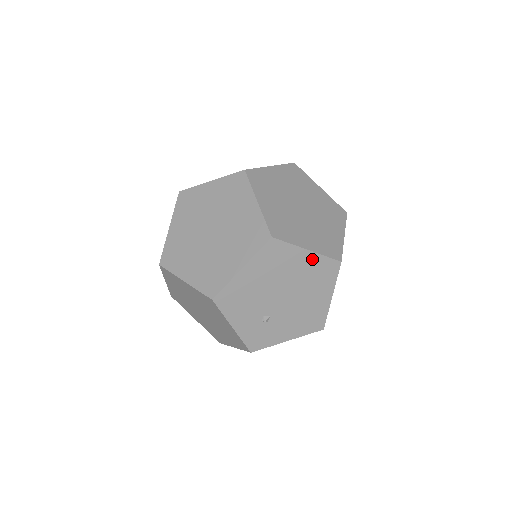
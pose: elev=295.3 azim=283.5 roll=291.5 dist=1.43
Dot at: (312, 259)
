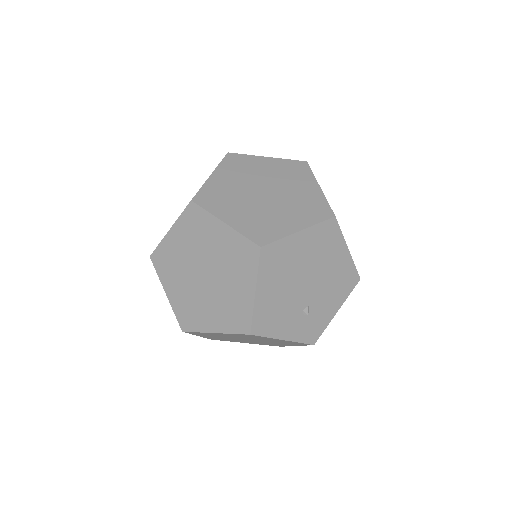
Dot at: (309, 235)
